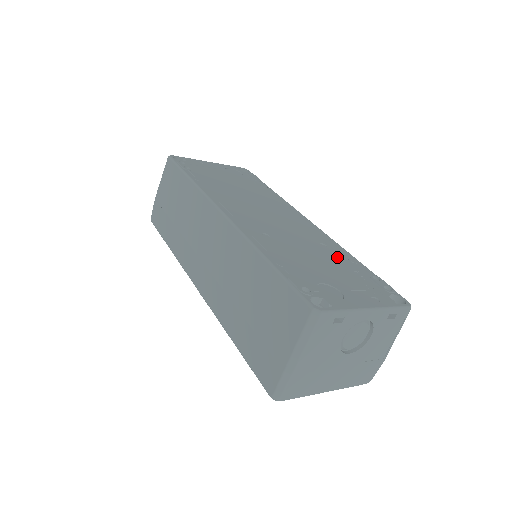
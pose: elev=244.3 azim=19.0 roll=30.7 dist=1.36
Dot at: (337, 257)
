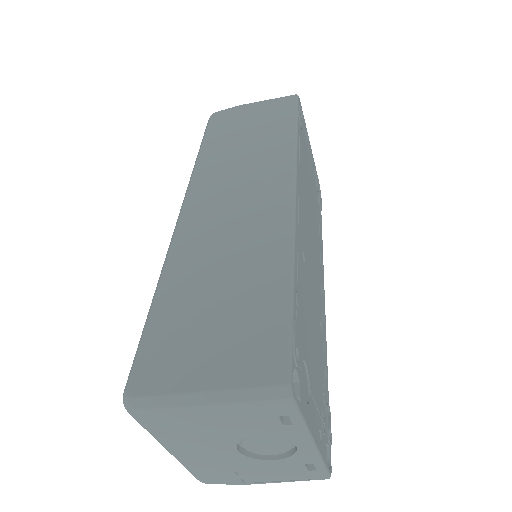
Dot at: (322, 351)
